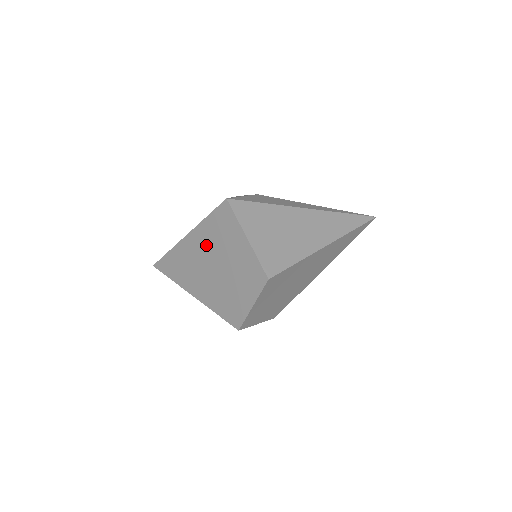
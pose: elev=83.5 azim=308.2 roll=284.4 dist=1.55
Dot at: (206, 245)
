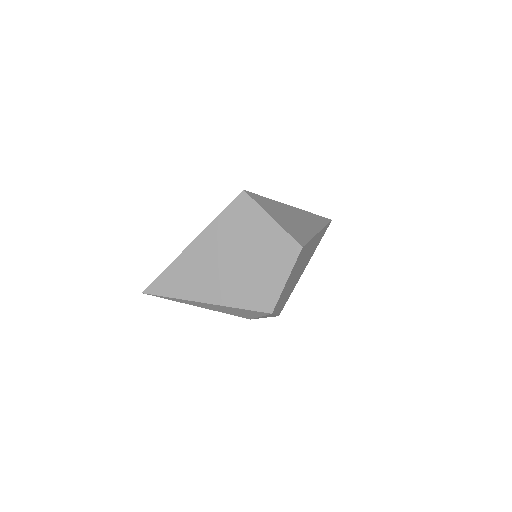
Dot at: (221, 242)
